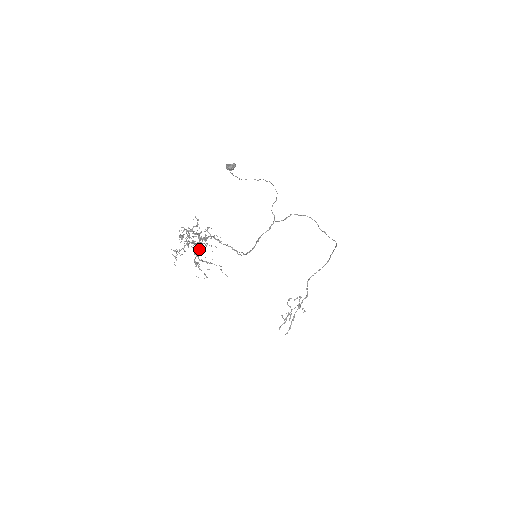
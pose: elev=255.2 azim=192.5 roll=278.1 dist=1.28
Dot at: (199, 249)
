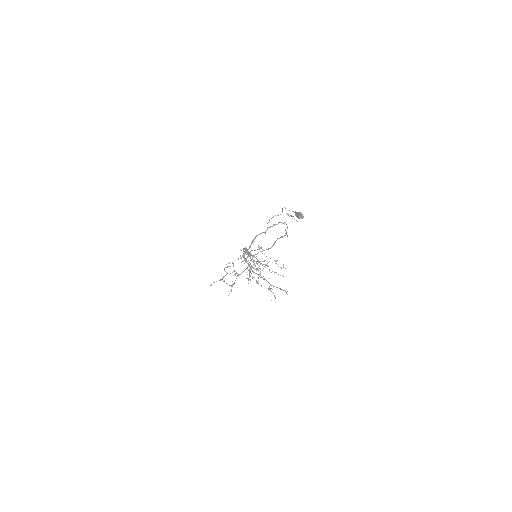
Dot at: (252, 267)
